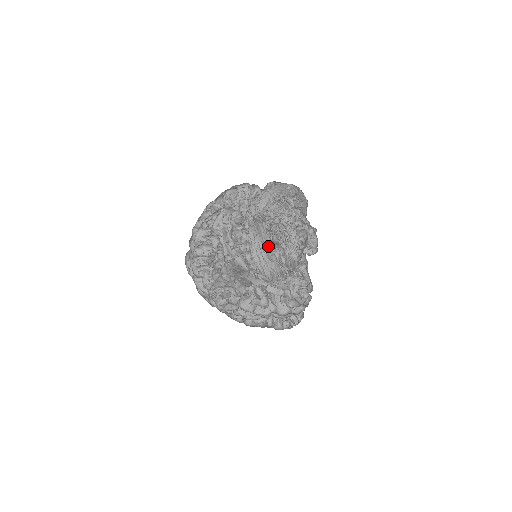
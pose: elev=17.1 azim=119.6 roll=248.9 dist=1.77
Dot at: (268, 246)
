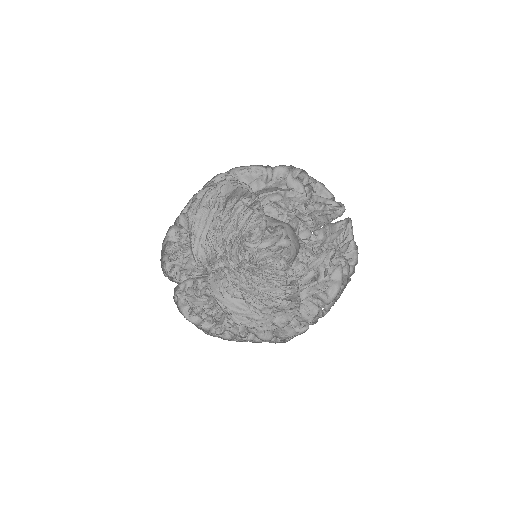
Dot at: occluded
